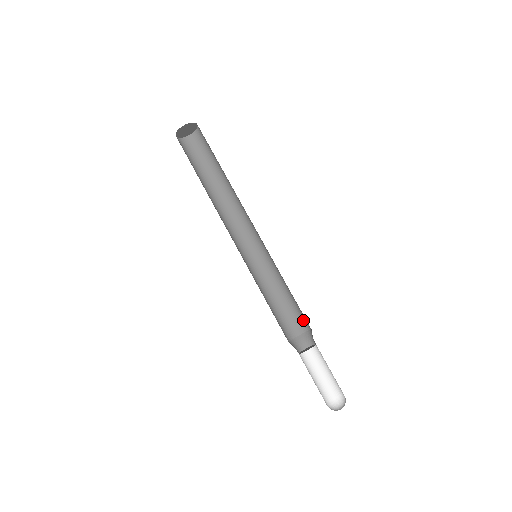
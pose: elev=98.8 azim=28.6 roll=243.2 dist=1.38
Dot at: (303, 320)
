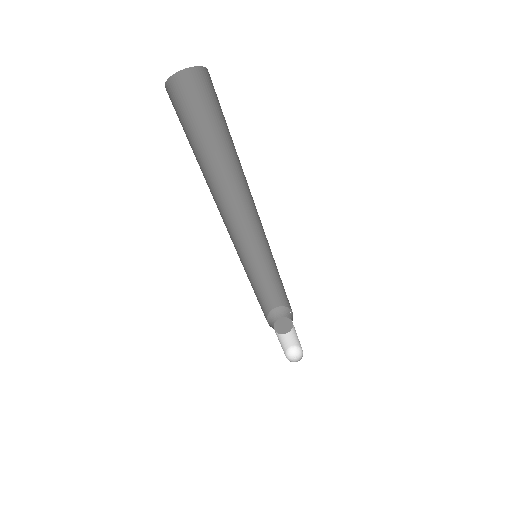
Dot at: (282, 300)
